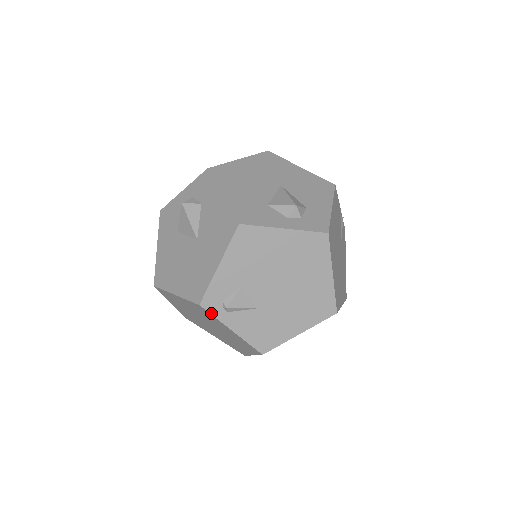
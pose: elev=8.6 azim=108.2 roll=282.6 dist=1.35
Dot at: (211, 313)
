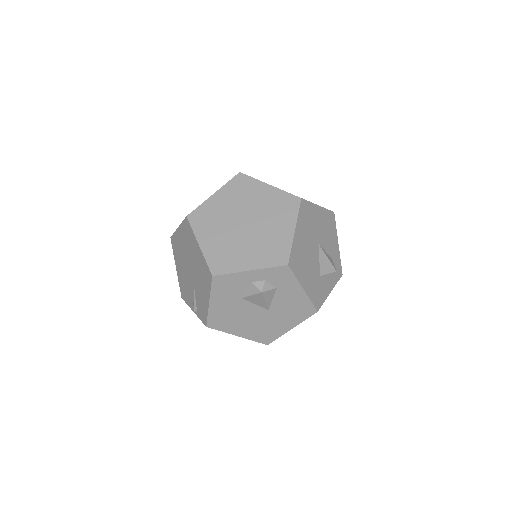
Dot at: occluded
